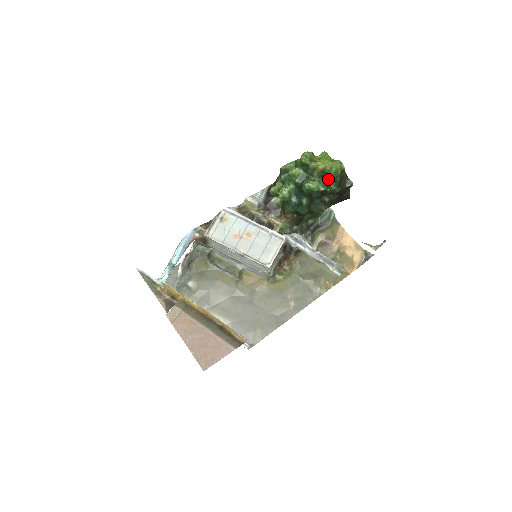
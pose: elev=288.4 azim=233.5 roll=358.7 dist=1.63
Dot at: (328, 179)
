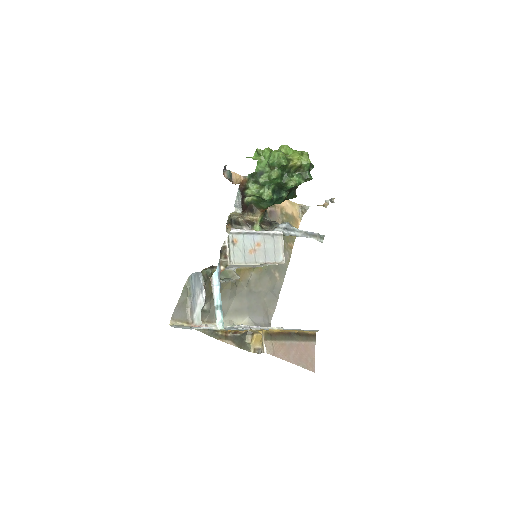
Dot at: (305, 172)
